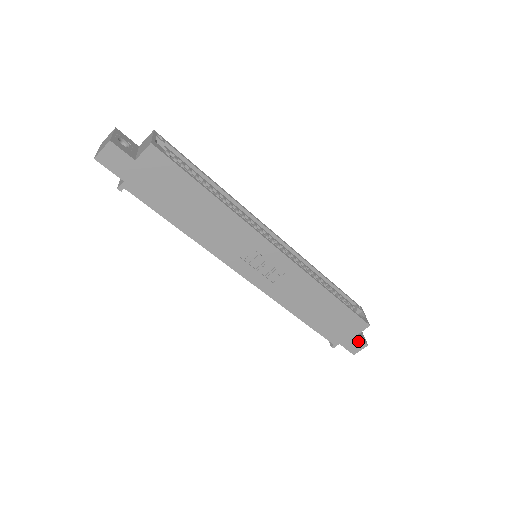
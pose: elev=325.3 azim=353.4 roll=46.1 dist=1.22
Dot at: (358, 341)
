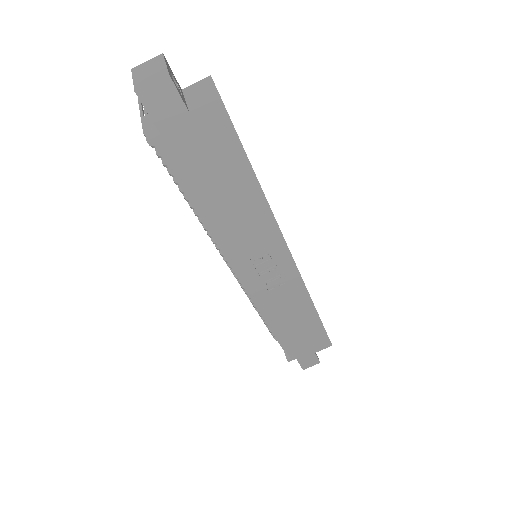
Dot at: (314, 358)
